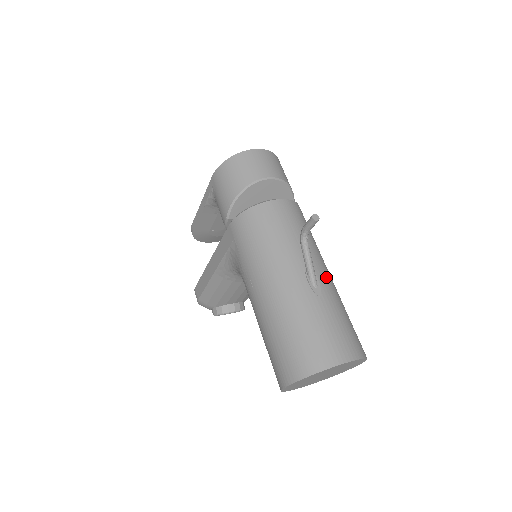
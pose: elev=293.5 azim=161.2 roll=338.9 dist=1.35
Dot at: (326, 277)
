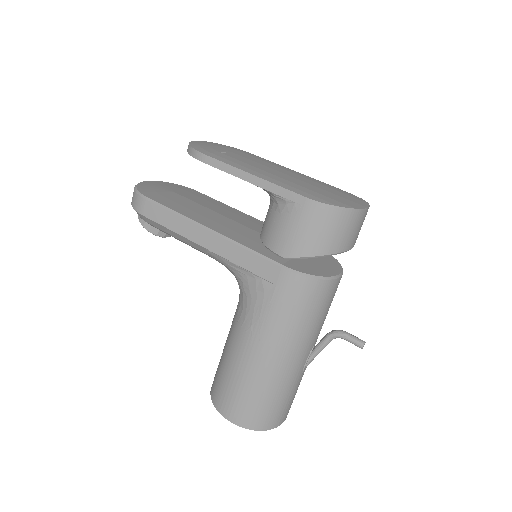
Dot at: occluded
